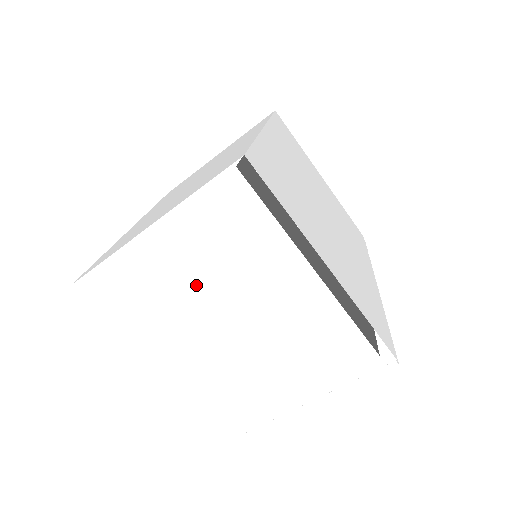
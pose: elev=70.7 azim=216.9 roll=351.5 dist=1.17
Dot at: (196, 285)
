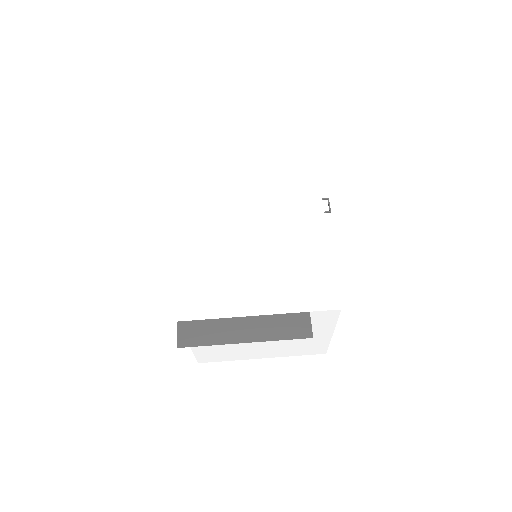
Dot at: occluded
